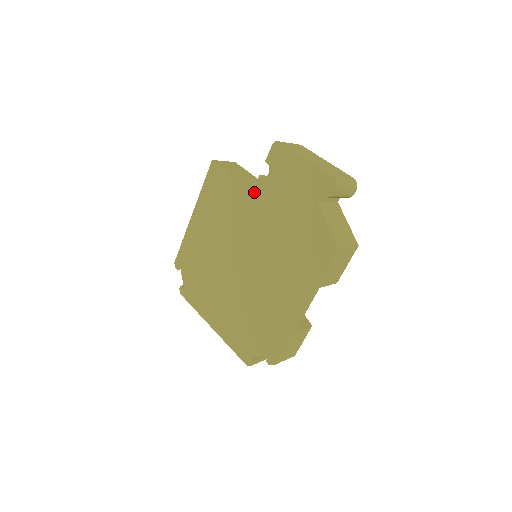
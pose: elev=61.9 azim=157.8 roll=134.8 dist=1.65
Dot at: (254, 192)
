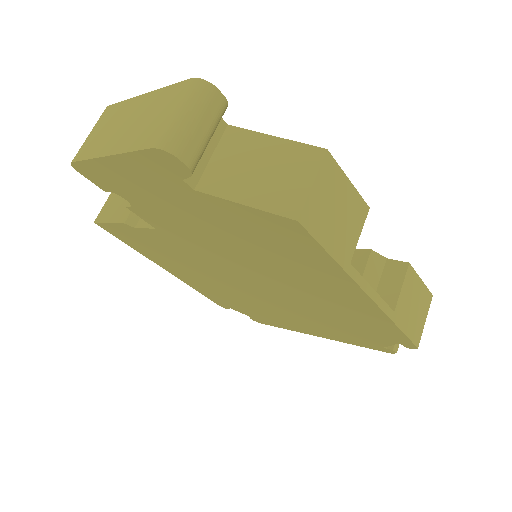
Dot at: (151, 225)
